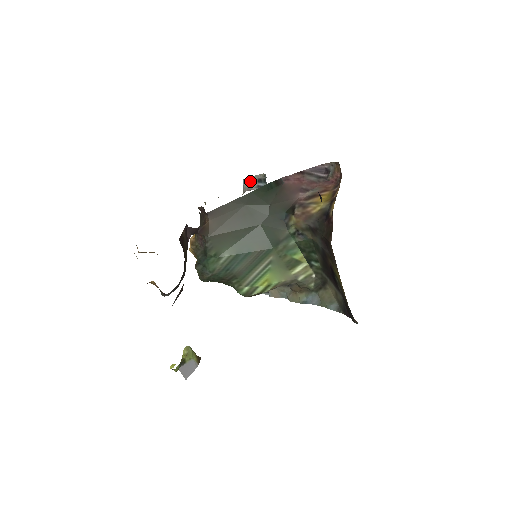
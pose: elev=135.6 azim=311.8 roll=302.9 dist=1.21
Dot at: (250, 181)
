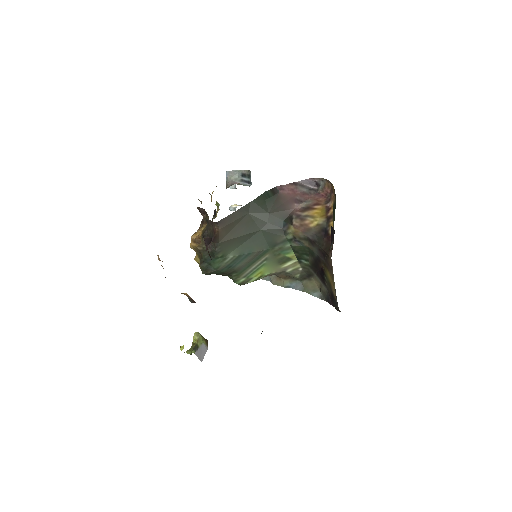
Dot at: (234, 174)
